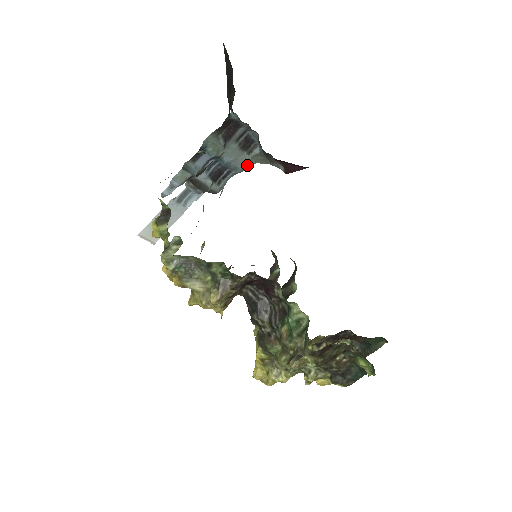
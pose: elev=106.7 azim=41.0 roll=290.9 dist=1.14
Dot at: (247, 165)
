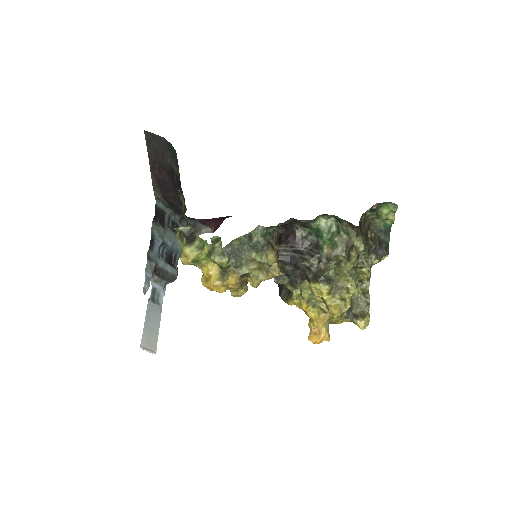
Dot at: occluded
